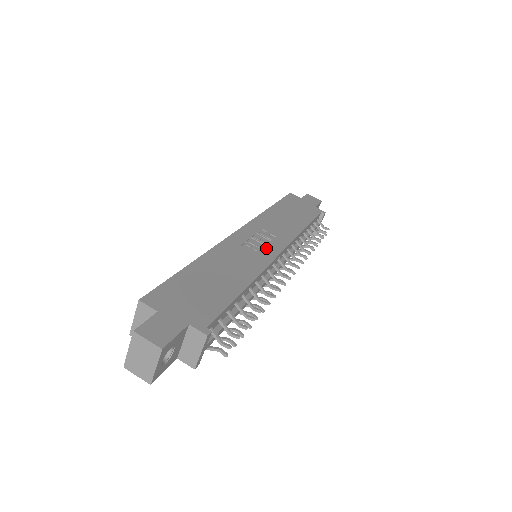
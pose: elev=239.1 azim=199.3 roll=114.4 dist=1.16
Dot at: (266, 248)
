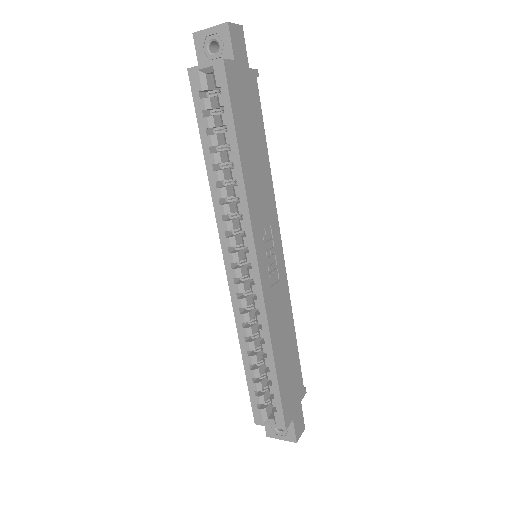
Dot at: (277, 260)
